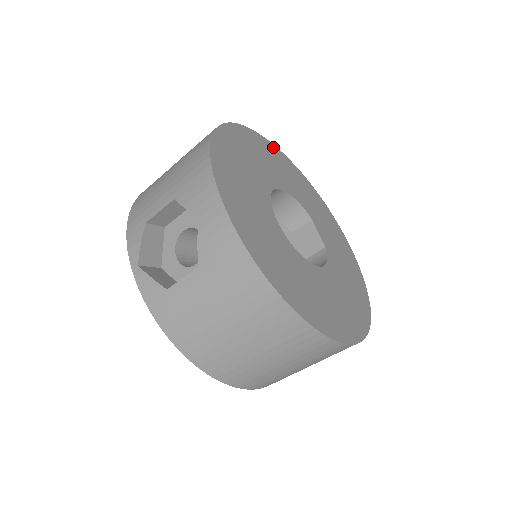
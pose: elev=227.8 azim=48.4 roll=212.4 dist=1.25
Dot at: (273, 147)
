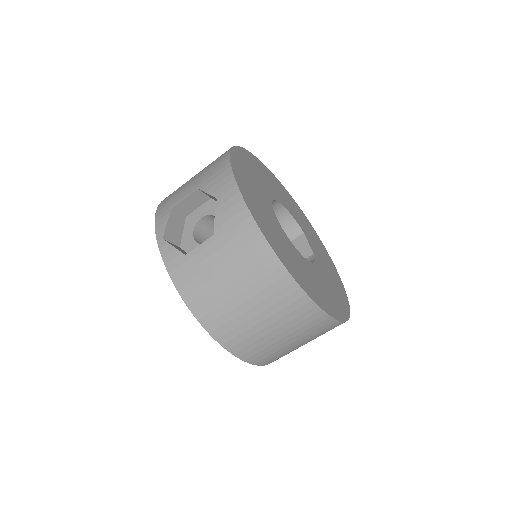
Dot at: (275, 178)
